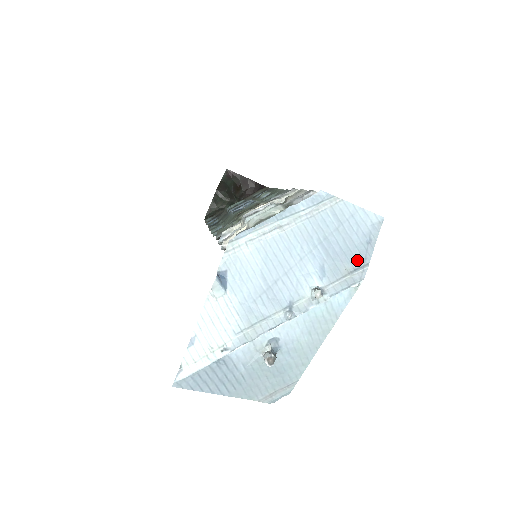
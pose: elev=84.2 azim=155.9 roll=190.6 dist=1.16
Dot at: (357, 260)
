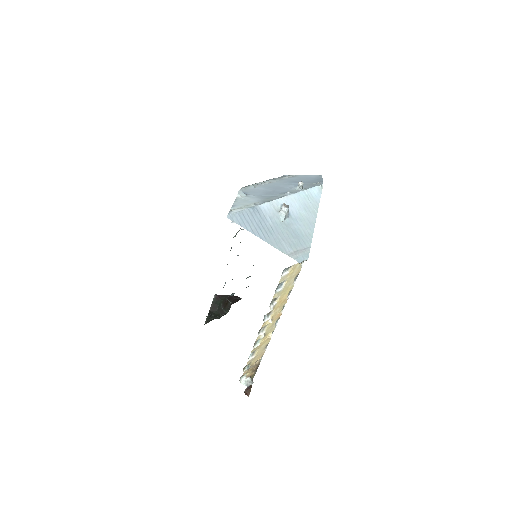
Dot at: (316, 182)
